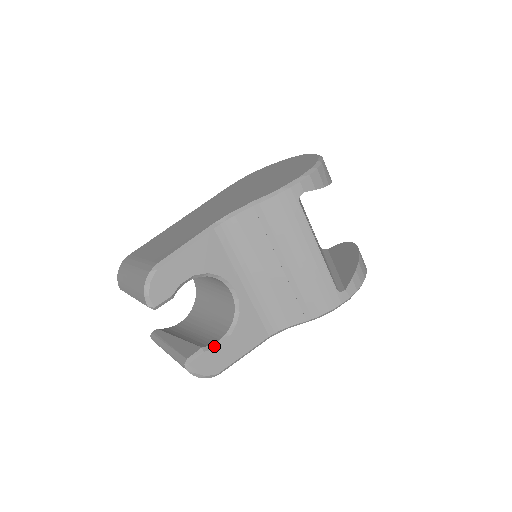
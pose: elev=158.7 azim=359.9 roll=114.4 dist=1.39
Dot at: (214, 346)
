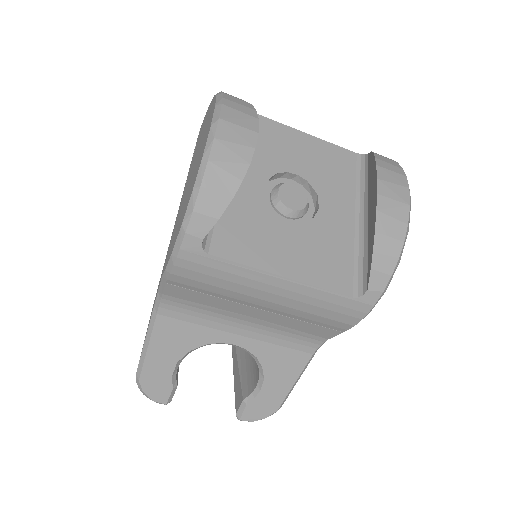
Dot at: (254, 394)
